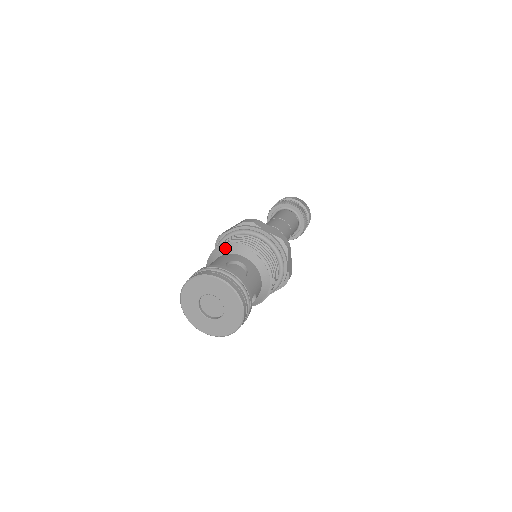
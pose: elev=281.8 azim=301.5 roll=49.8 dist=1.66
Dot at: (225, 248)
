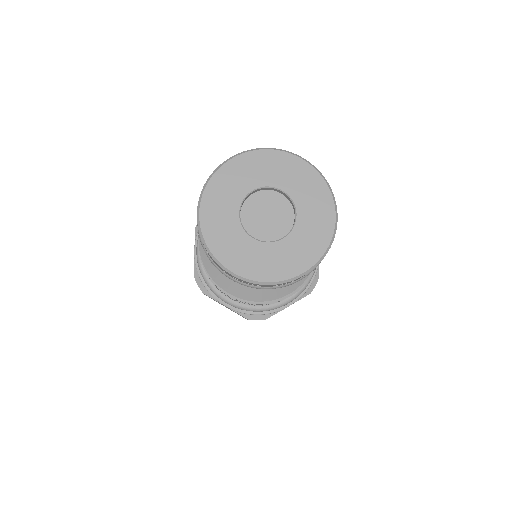
Dot at: occluded
